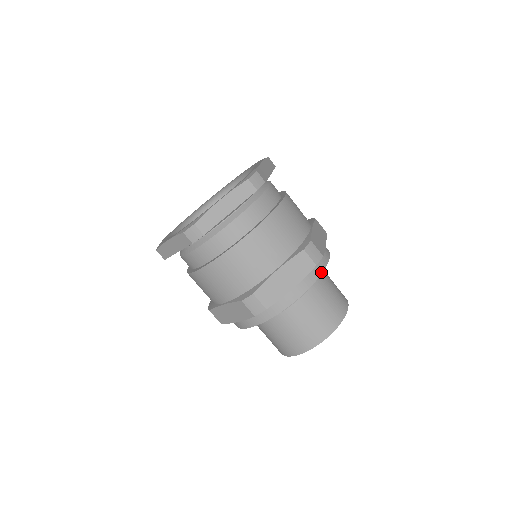
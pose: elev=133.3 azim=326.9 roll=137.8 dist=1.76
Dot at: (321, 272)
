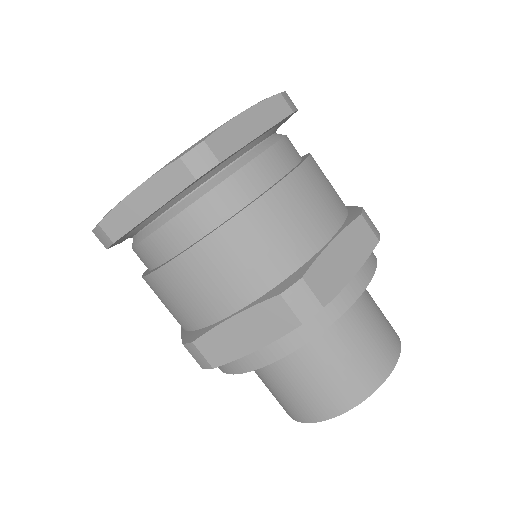
Dot at: (323, 328)
